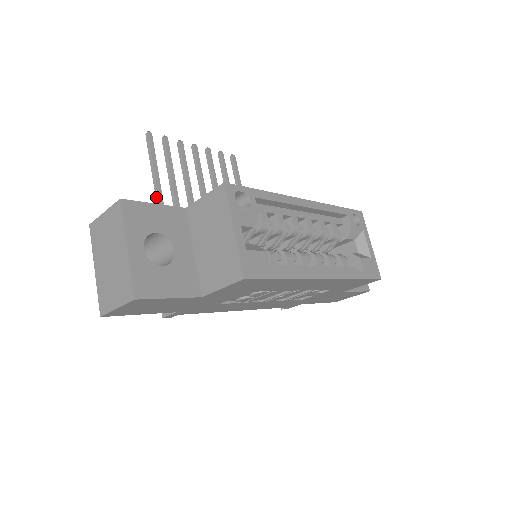
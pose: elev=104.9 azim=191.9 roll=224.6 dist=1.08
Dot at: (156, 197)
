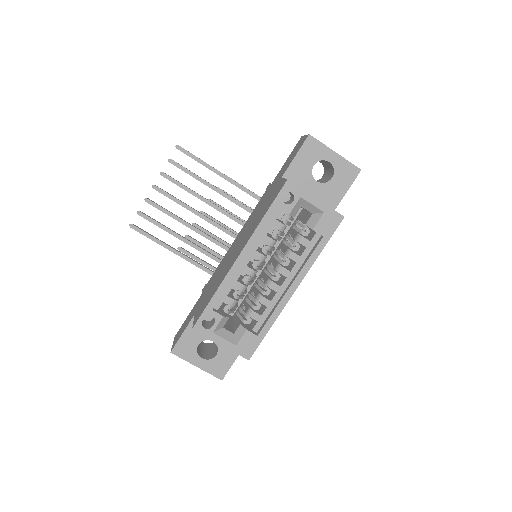
Dot at: (178, 255)
